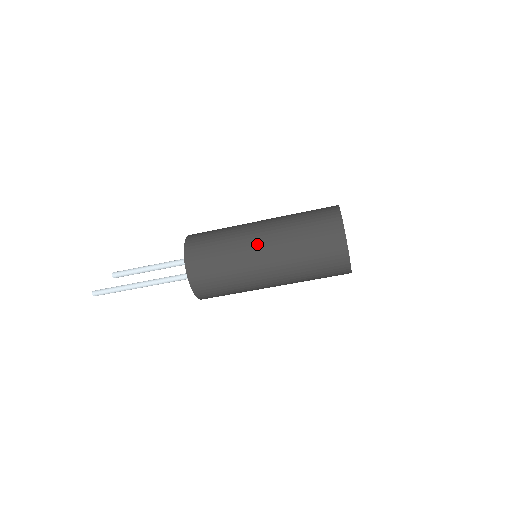
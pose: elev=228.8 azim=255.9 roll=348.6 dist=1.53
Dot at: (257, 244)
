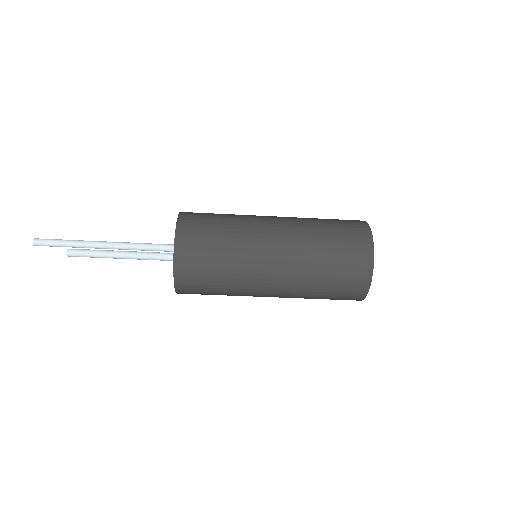
Dot at: (267, 283)
